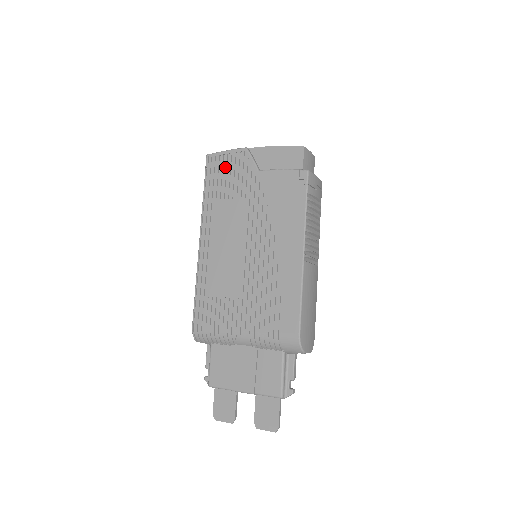
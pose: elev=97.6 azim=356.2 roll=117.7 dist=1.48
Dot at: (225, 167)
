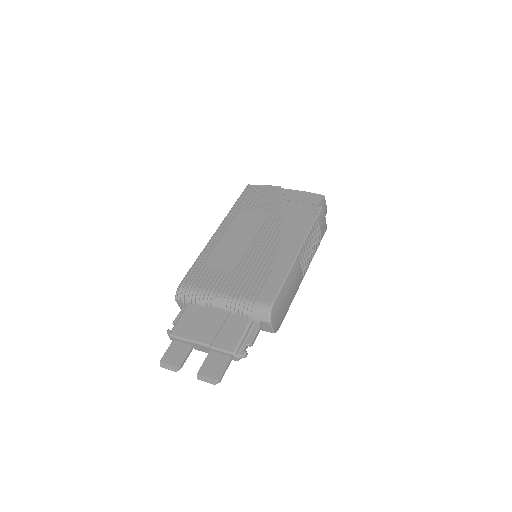
Dot at: (259, 193)
